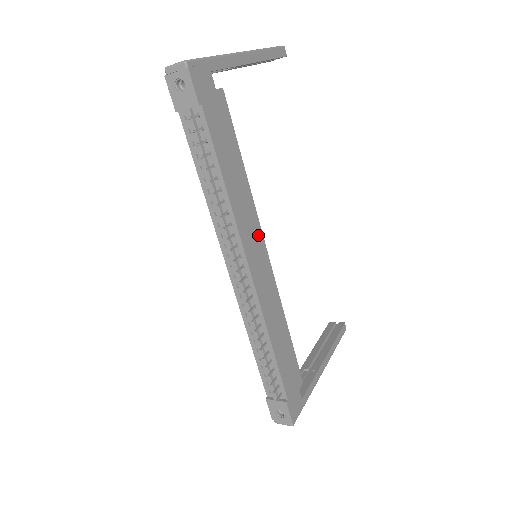
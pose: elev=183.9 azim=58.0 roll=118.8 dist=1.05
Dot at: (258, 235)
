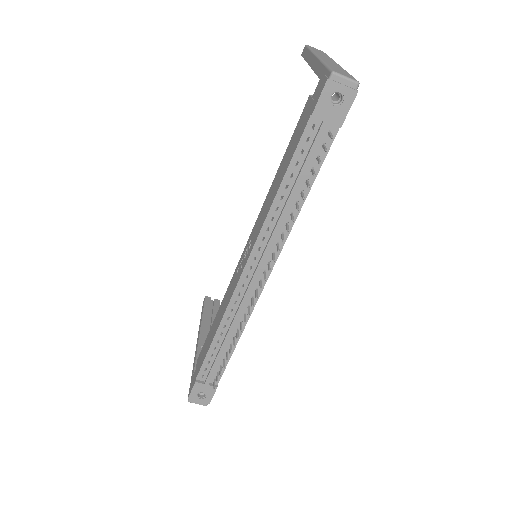
Dot at: occluded
